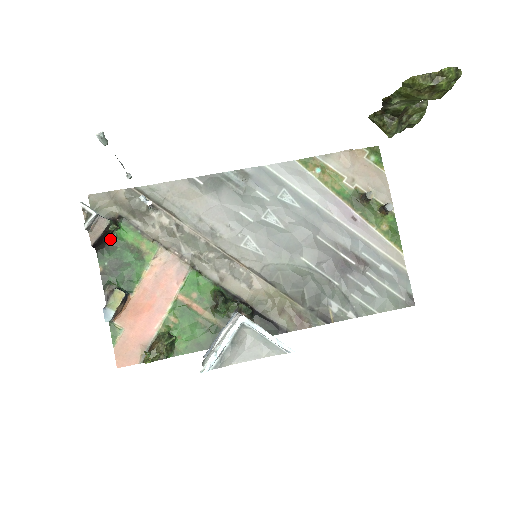
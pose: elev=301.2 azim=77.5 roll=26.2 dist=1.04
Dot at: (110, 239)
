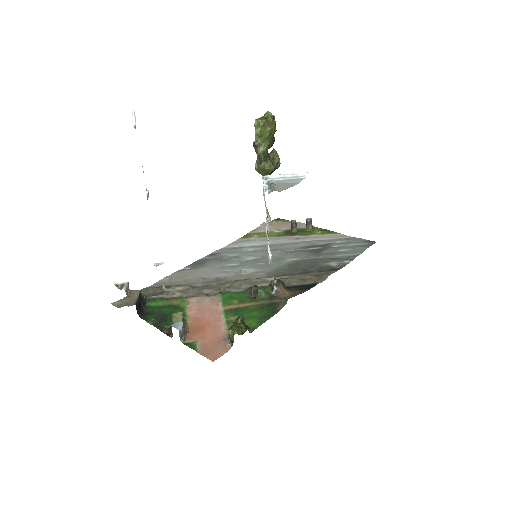
Dot at: (145, 309)
